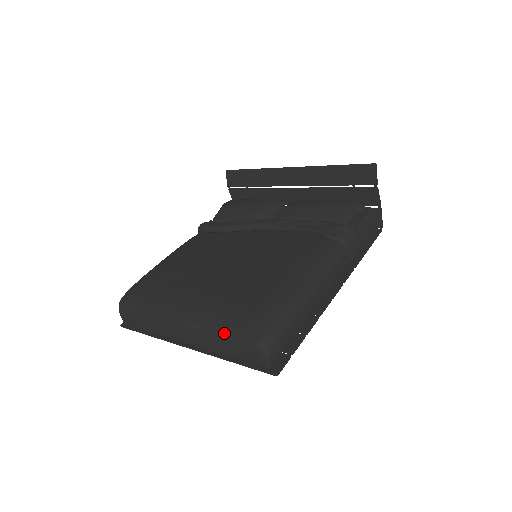
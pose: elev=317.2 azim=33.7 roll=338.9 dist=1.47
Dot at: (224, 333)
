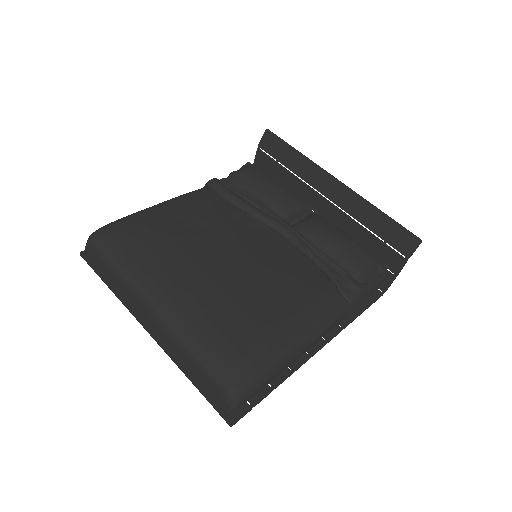
Dot at: (199, 357)
